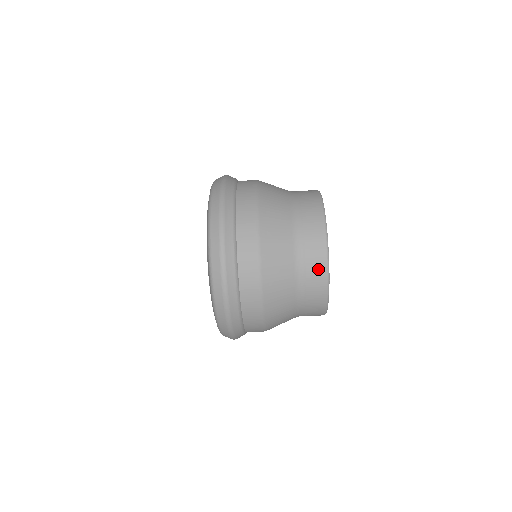
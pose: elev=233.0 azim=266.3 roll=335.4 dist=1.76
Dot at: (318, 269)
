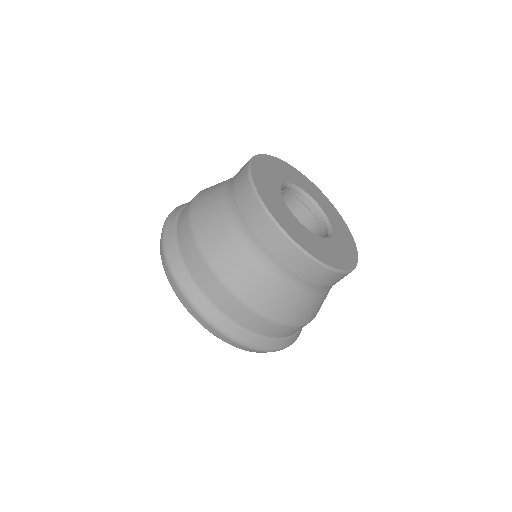
Dot at: (334, 279)
